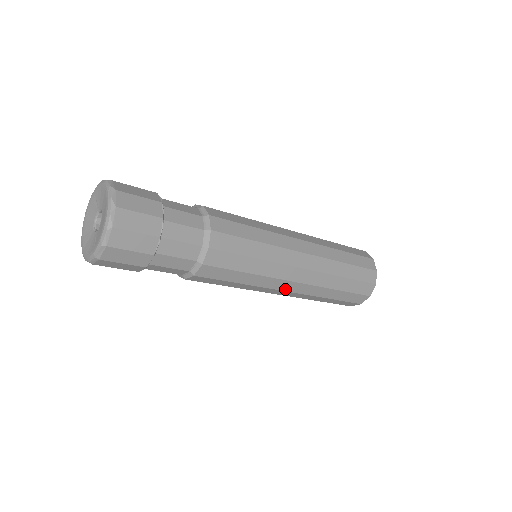
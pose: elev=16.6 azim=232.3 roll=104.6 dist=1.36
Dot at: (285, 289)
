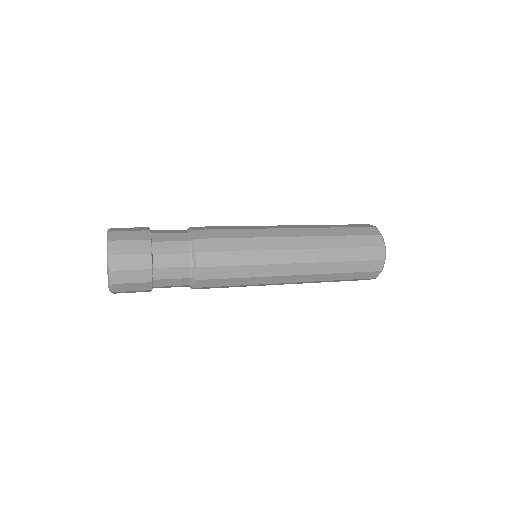
Dot at: occluded
